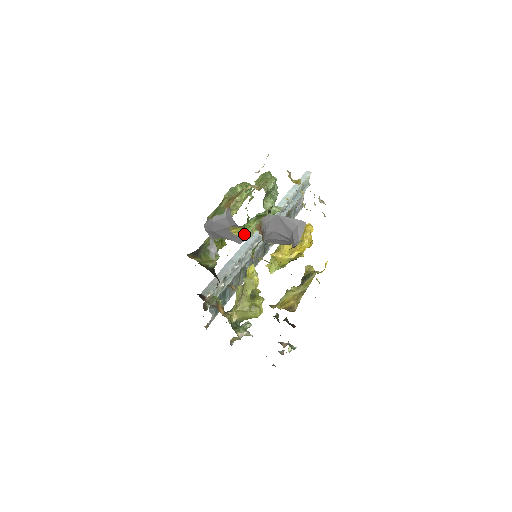
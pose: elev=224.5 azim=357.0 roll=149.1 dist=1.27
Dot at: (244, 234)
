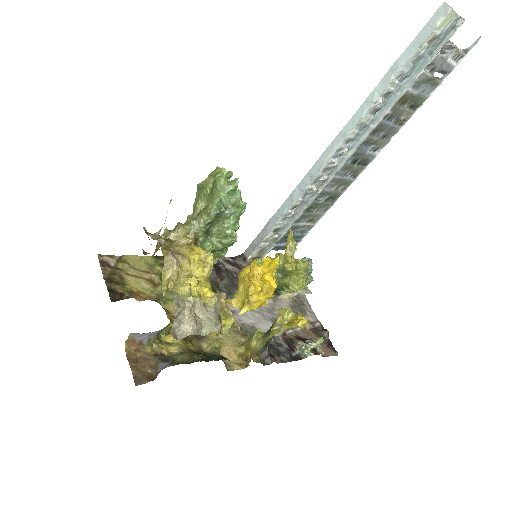
Dot at: occluded
